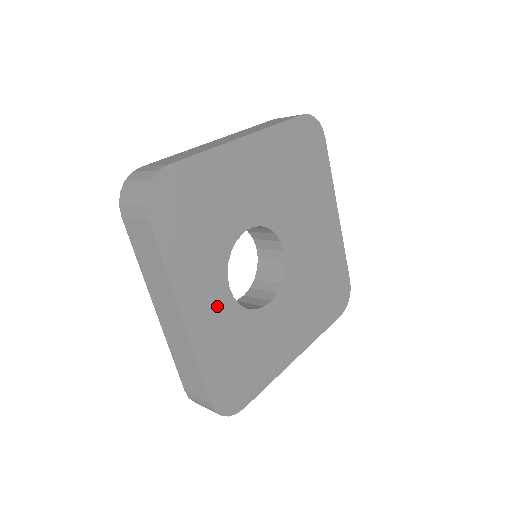
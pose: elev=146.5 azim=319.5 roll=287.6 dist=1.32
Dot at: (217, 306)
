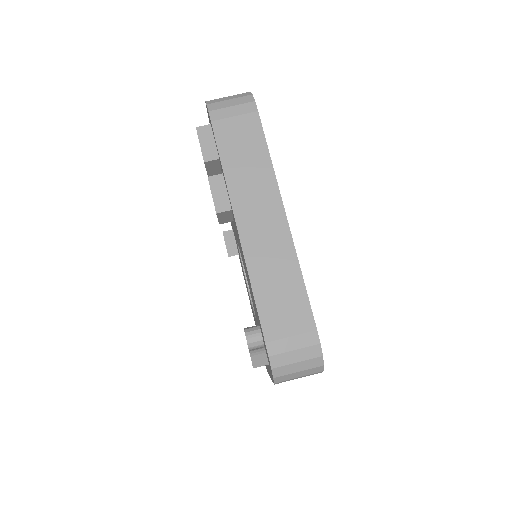
Dot at: occluded
